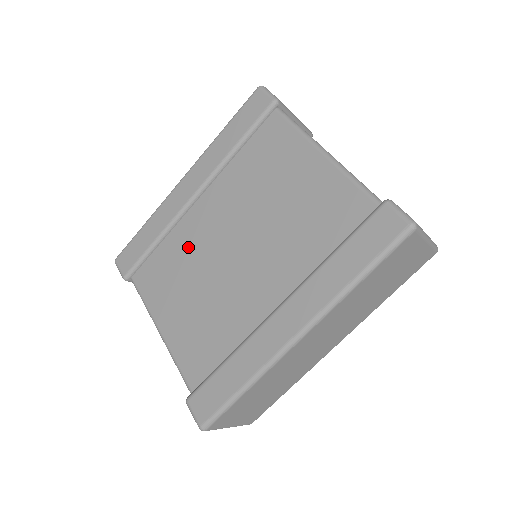
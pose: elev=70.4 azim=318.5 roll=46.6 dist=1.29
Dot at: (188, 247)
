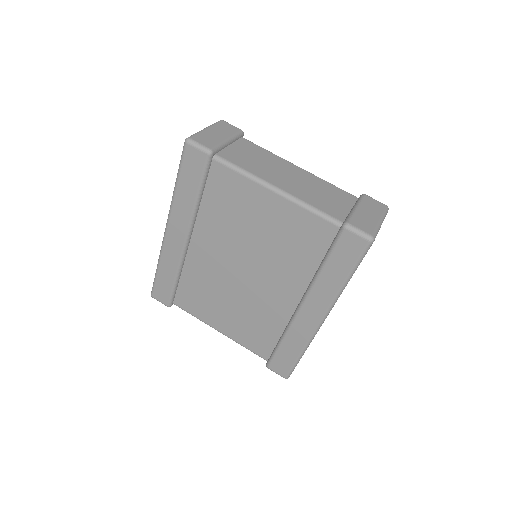
Dot at: (205, 277)
